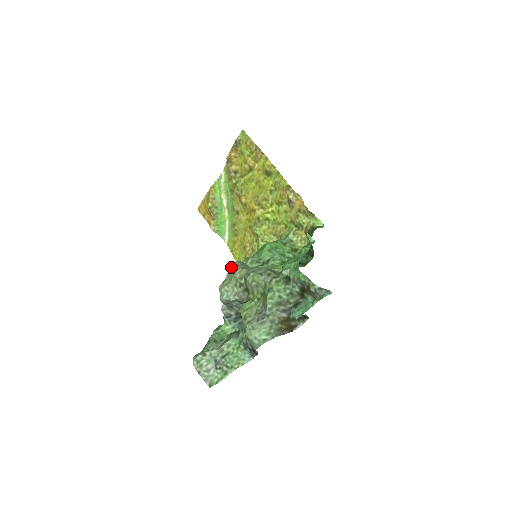
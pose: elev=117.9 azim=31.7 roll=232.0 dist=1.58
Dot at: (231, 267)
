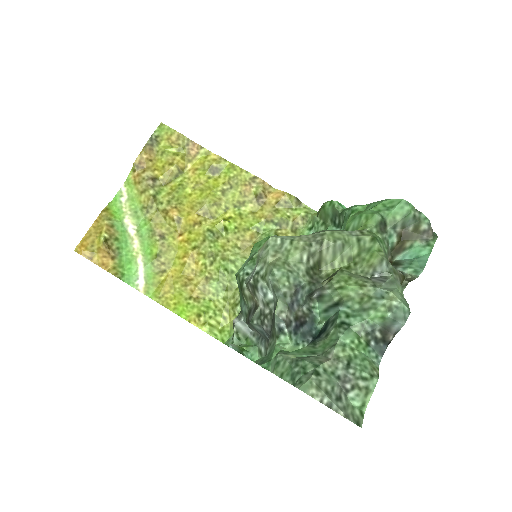
Dot at: (274, 242)
